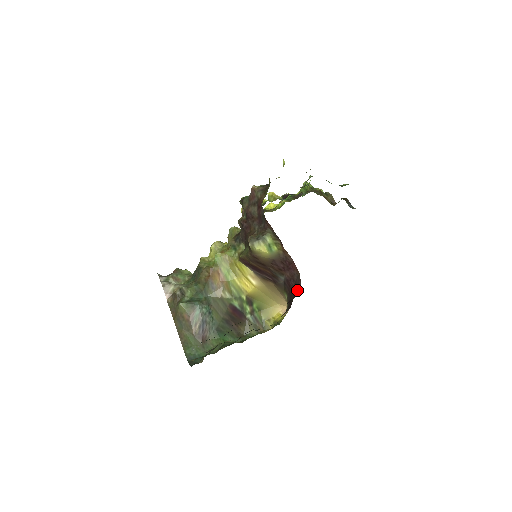
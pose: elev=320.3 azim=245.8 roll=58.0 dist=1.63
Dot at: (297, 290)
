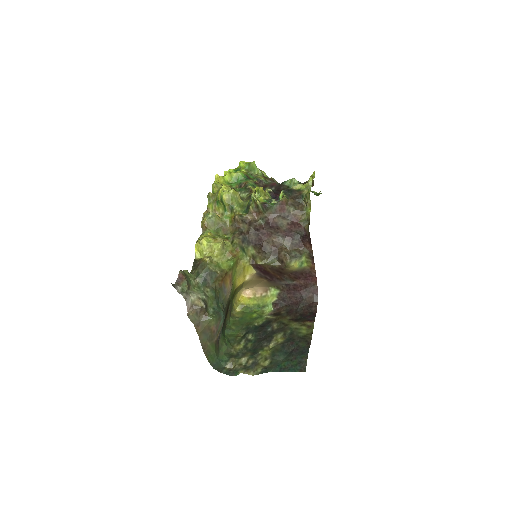
Dot at: (312, 297)
